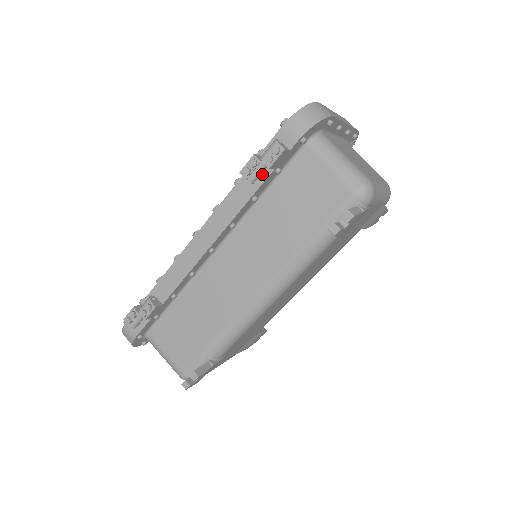
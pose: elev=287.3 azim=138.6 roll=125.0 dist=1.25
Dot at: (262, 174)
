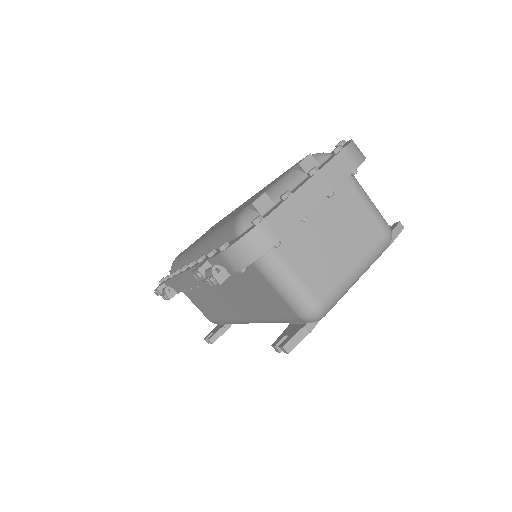
Dot at: occluded
